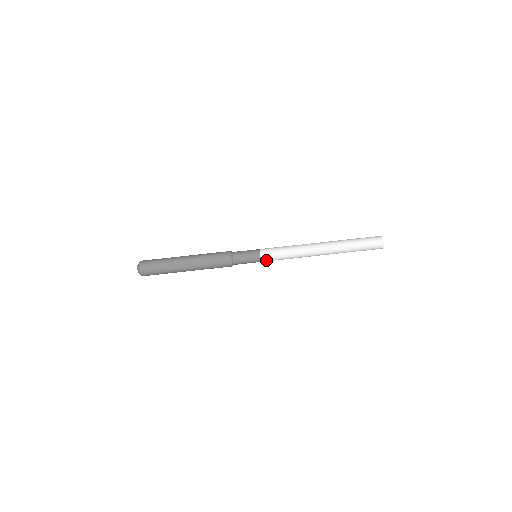
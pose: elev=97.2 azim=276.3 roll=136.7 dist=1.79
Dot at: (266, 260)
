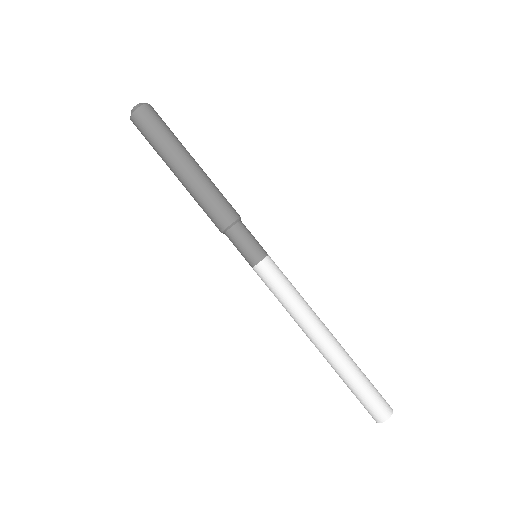
Dot at: (260, 272)
